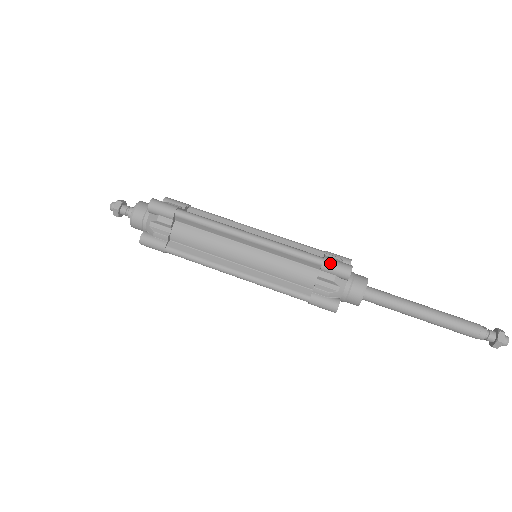
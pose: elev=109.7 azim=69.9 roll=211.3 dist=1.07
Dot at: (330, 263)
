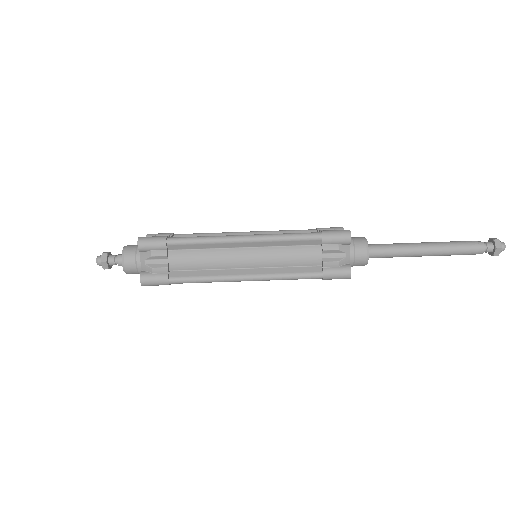
Dot at: (329, 234)
